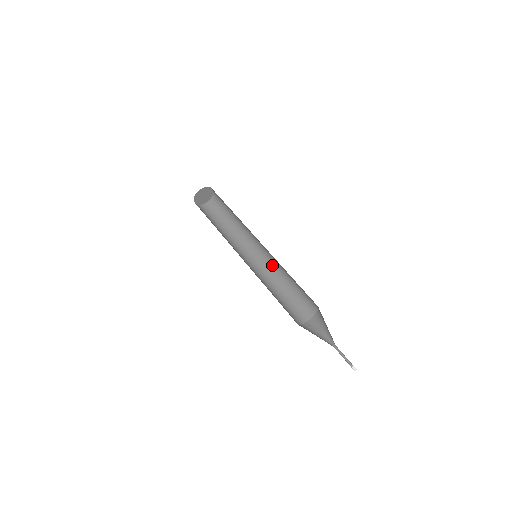
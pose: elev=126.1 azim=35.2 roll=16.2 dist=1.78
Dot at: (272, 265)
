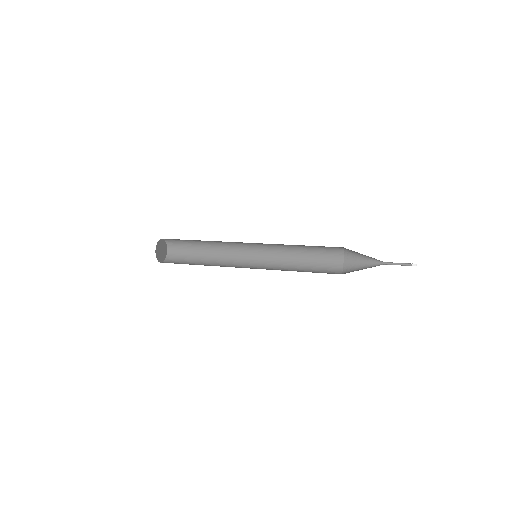
Dot at: (271, 267)
